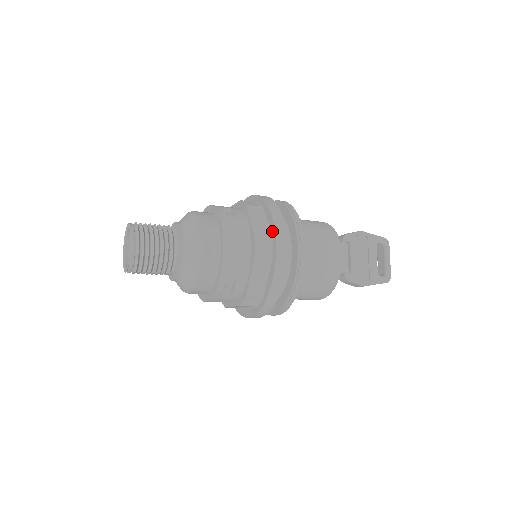
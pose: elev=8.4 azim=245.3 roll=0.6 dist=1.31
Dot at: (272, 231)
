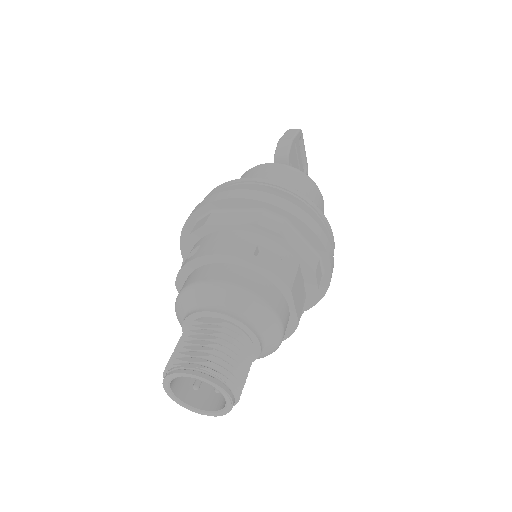
Dot at: (320, 251)
